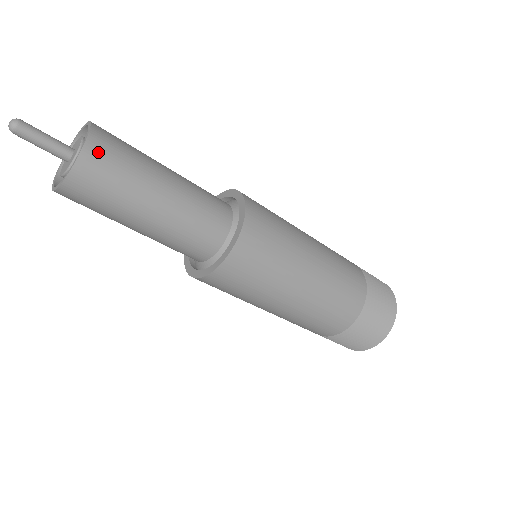
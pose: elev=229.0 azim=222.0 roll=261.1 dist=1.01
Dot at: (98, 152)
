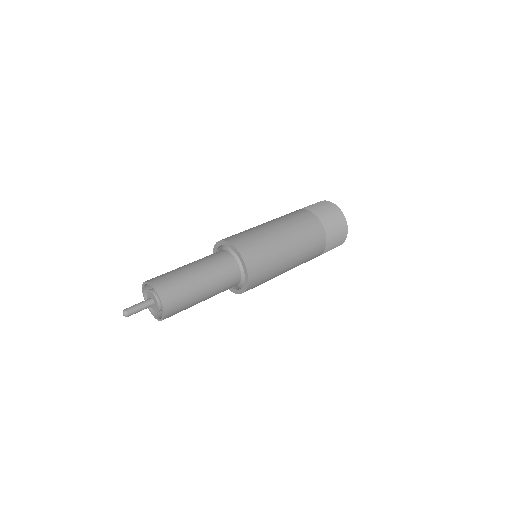
Dot at: (161, 286)
